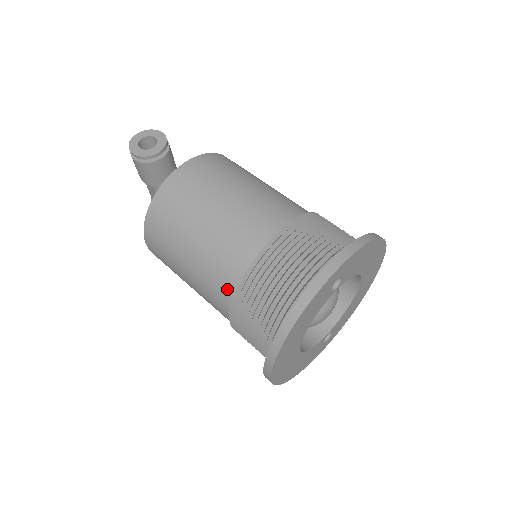
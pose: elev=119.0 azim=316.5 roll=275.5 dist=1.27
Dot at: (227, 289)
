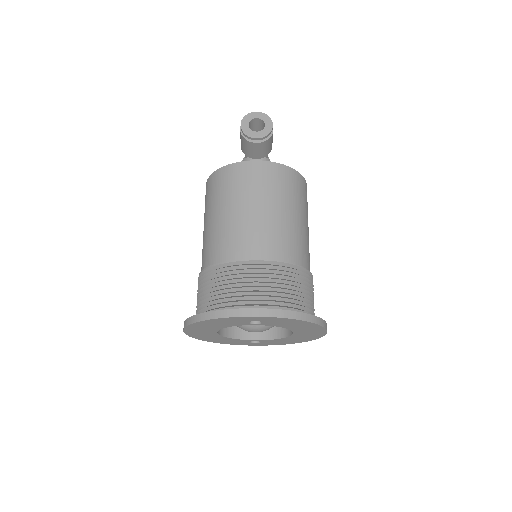
Dot at: (207, 262)
